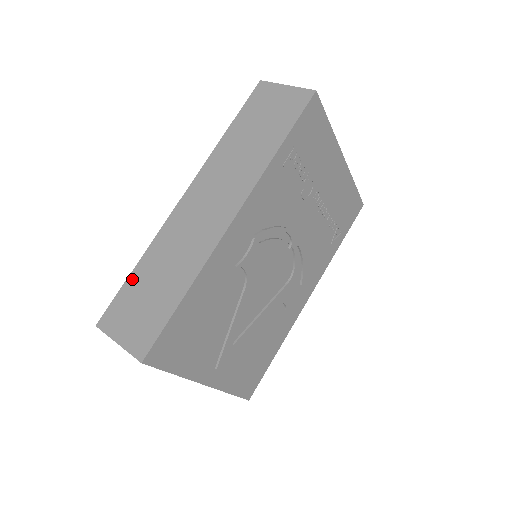
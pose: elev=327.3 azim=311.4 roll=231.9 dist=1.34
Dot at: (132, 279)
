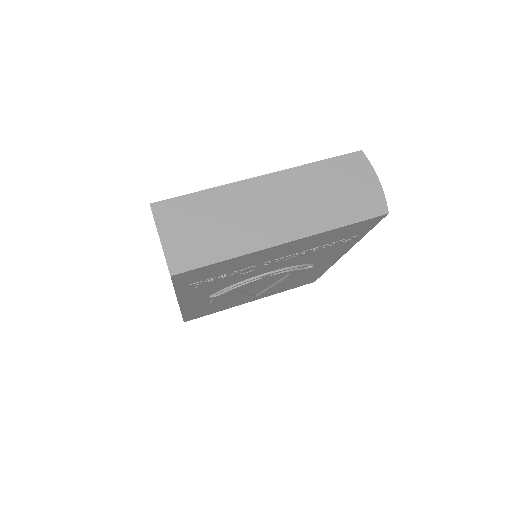
Dot at: occluded
